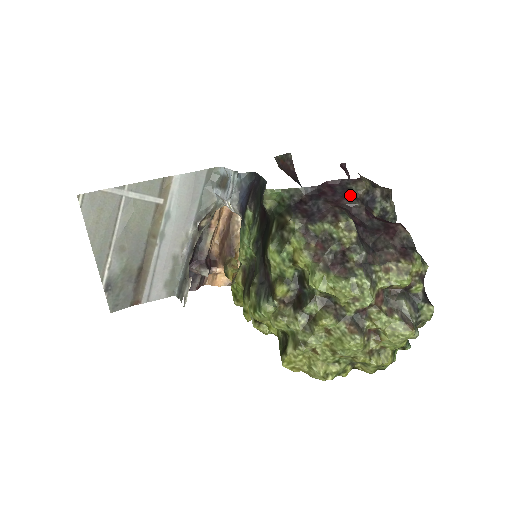
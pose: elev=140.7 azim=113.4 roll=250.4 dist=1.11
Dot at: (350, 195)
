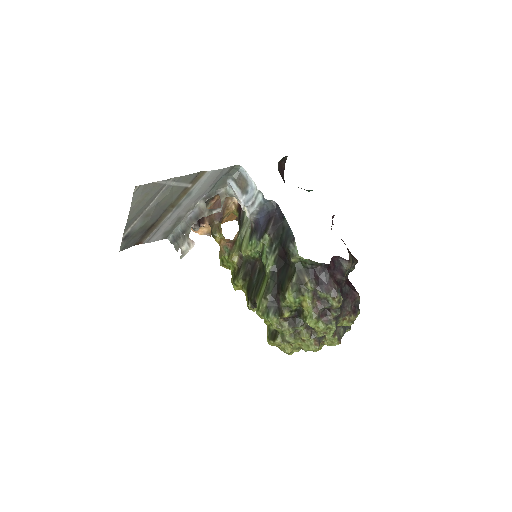
Dot at: (342, 271)
